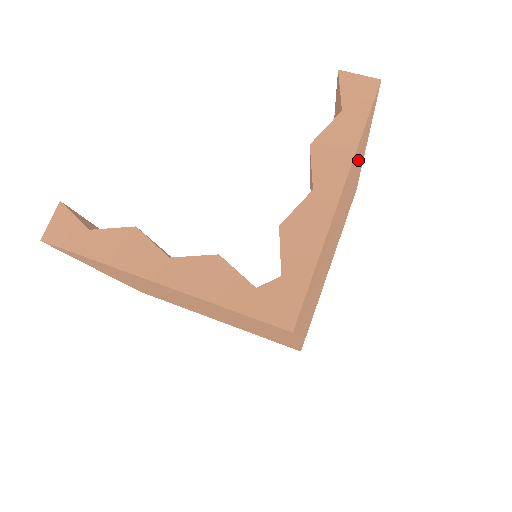
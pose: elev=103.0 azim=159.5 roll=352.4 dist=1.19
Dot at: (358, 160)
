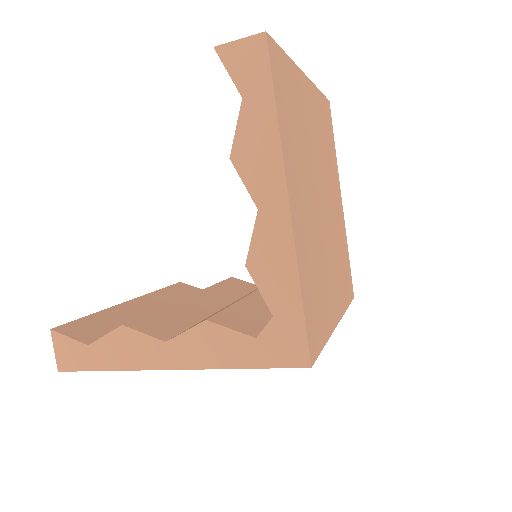
Dot at: (299, 116)
